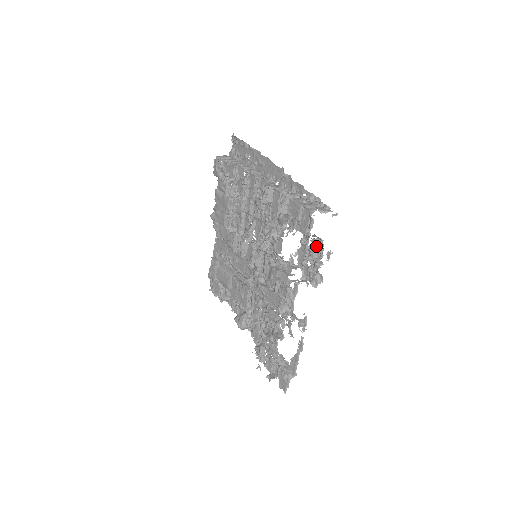
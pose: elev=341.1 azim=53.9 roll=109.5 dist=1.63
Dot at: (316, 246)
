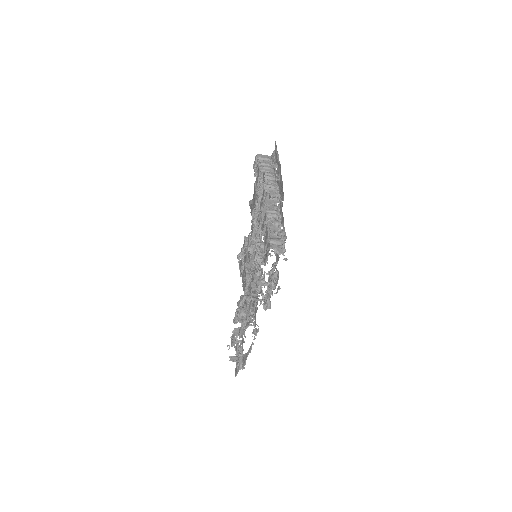
Dot at: (276, 276)
